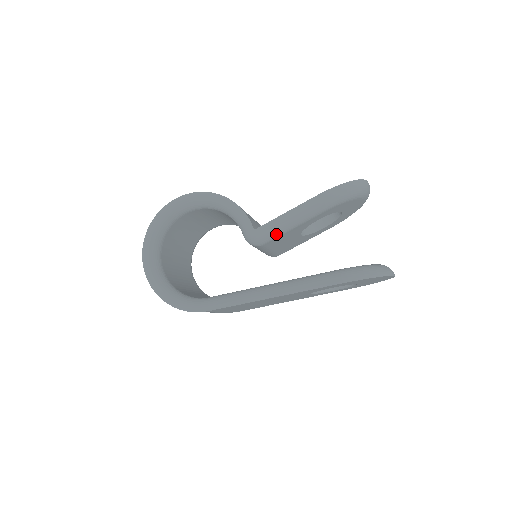
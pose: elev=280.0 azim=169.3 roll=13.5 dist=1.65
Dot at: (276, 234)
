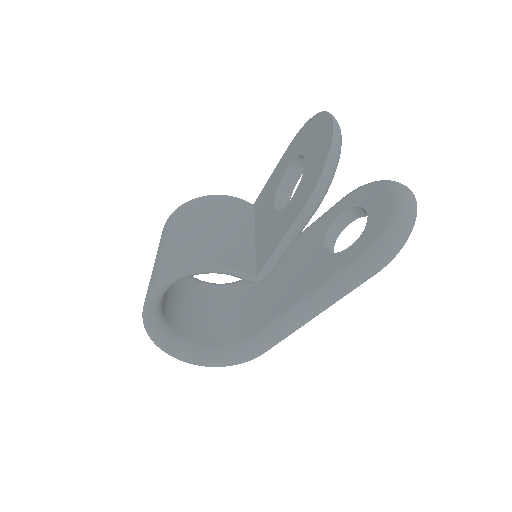
Dot at: (279, 262)
